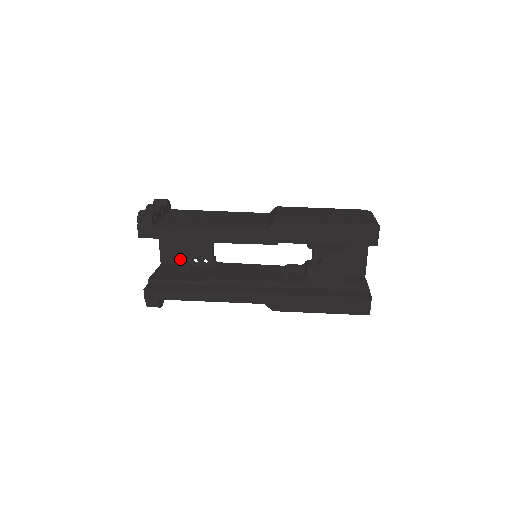
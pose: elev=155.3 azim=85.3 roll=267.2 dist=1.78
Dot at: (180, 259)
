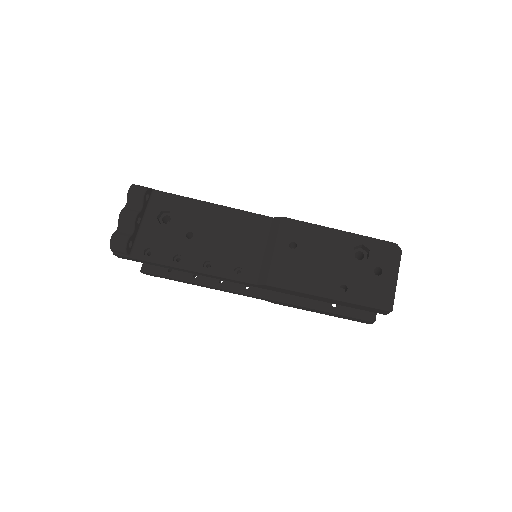
Dot at: occluded
